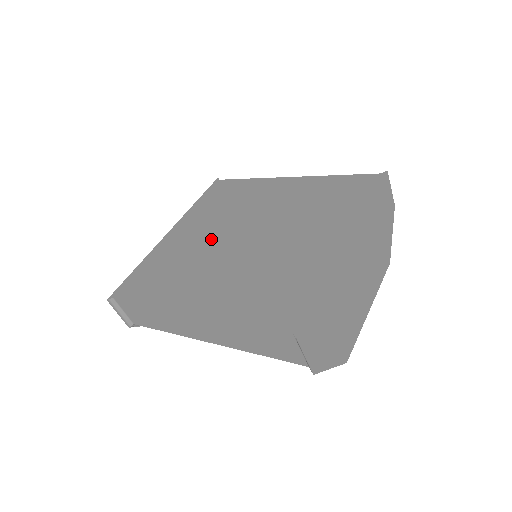
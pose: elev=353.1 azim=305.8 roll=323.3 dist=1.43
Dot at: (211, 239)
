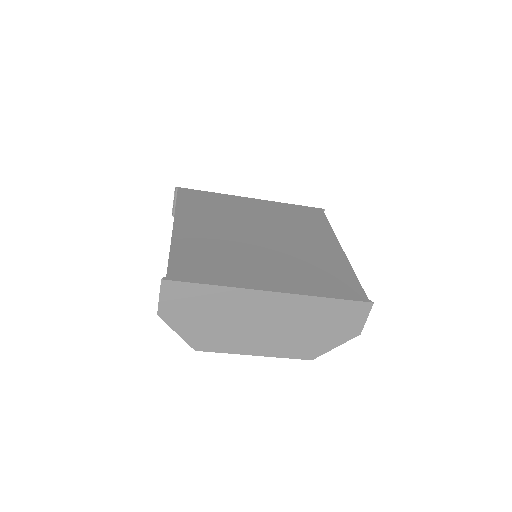
Dot at: (251, 220)
